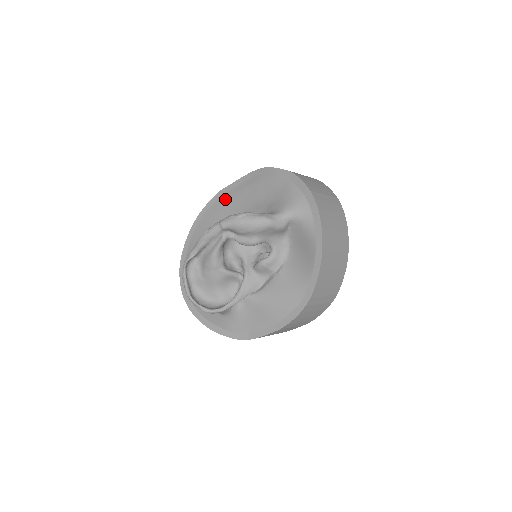
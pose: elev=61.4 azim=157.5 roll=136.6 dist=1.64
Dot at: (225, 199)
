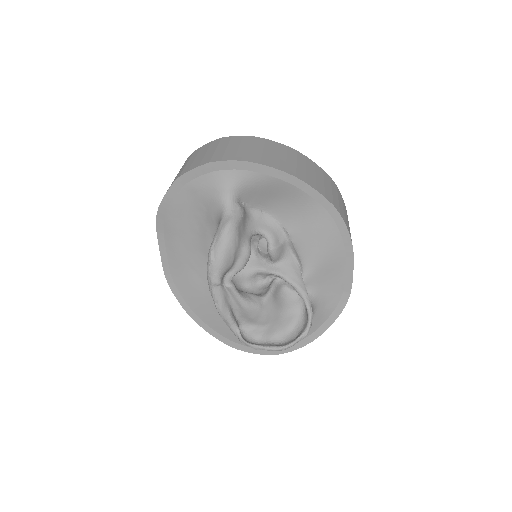
Dot at: (177, 272)
